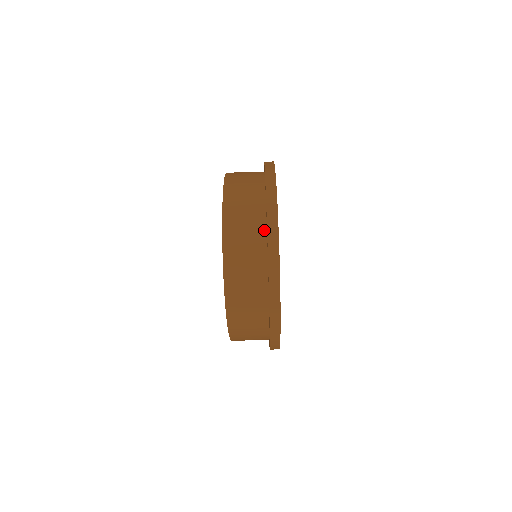
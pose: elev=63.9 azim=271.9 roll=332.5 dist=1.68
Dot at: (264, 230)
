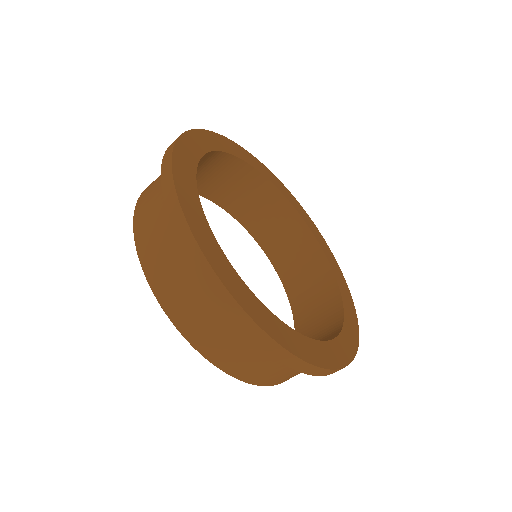
Dot at: occluded
